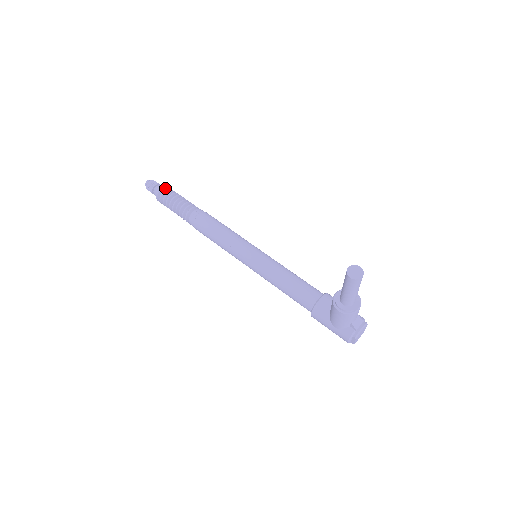
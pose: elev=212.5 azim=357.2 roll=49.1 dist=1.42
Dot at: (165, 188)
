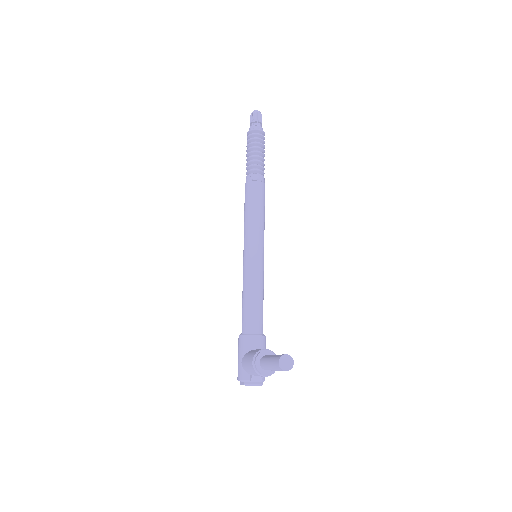
Dot at: (262, 132)
